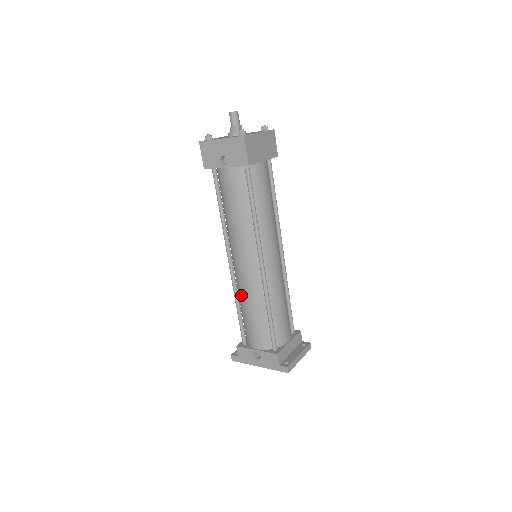
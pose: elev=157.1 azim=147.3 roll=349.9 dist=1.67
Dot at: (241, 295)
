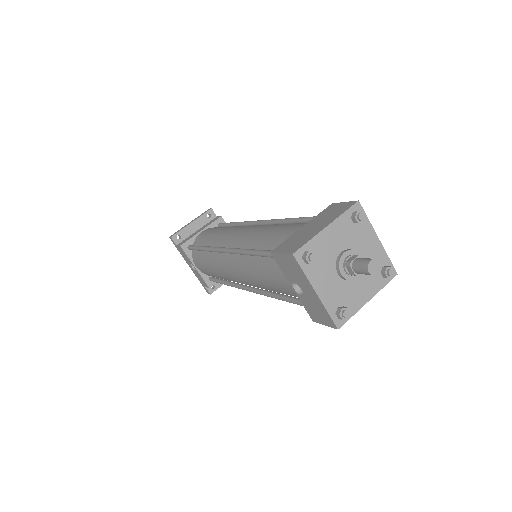
Dot at: (213, 260)
